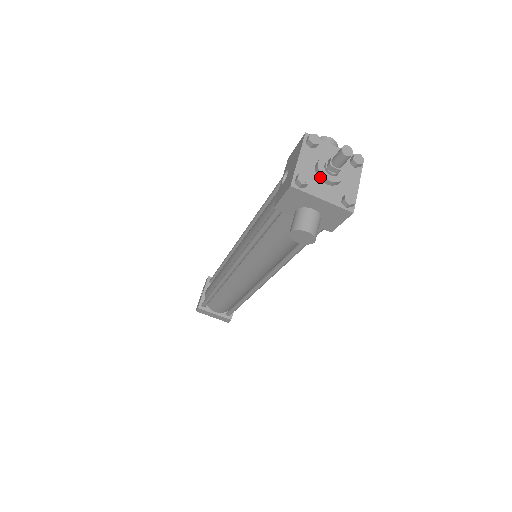
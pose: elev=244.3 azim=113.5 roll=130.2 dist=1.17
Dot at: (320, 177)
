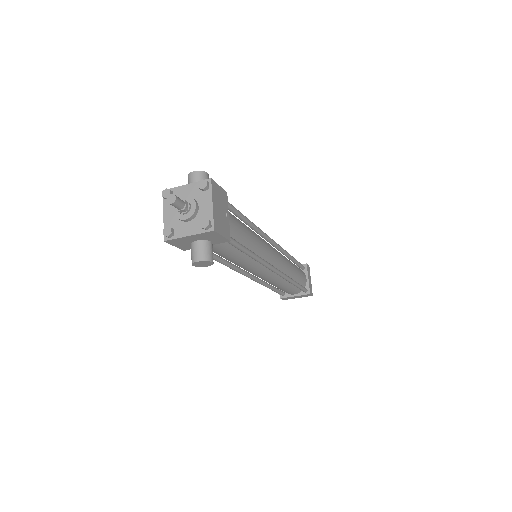
Dot at: (180, 220)
